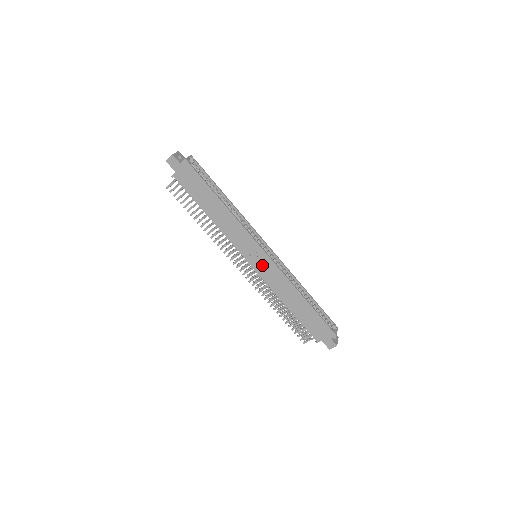
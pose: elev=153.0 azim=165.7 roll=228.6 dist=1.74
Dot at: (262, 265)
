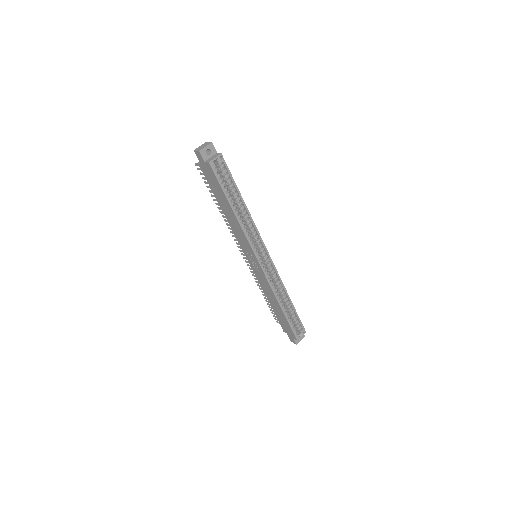
Dot at: (256, 268)
